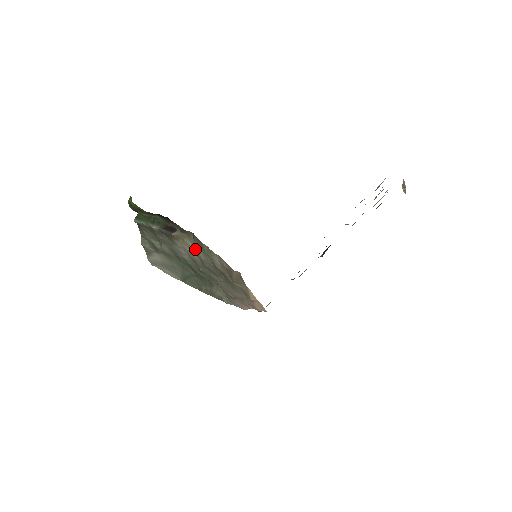
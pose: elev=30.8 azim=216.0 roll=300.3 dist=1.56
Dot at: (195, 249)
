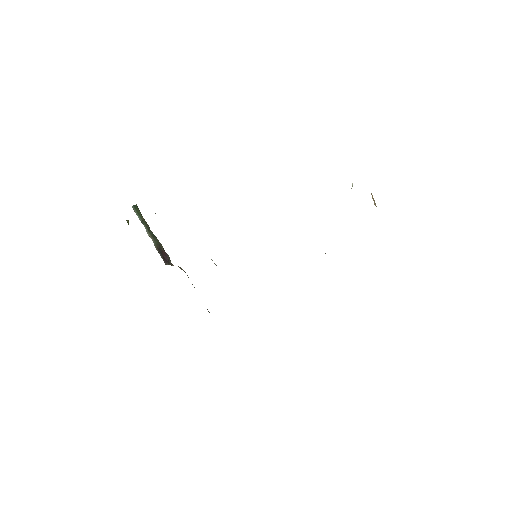
Dot at: occluded
